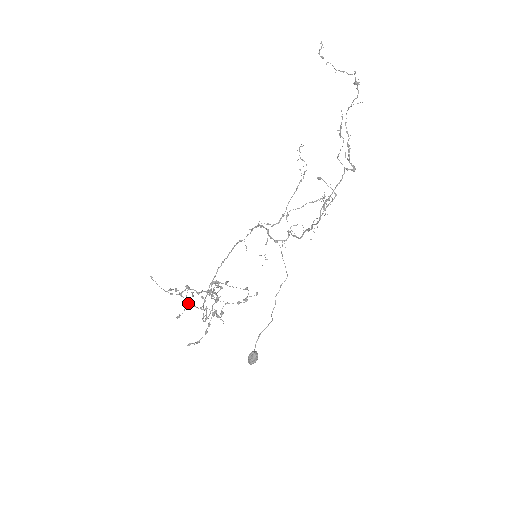
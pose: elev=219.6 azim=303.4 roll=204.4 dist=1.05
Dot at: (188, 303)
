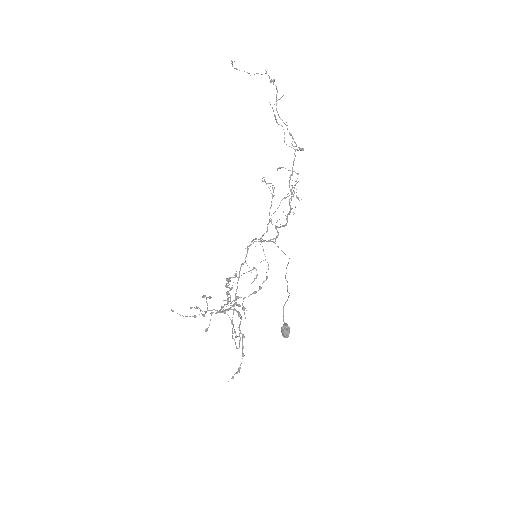
Dot at: (211, 313)
